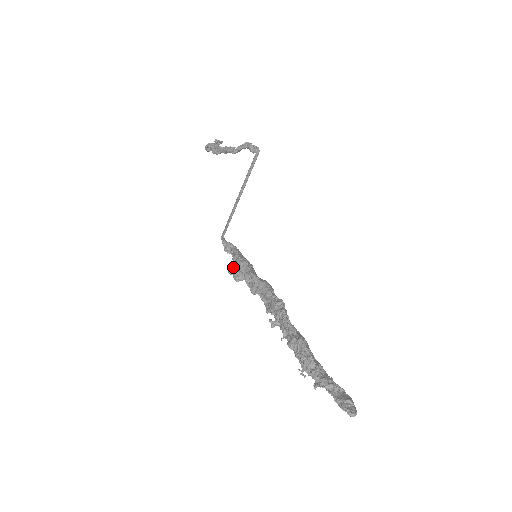
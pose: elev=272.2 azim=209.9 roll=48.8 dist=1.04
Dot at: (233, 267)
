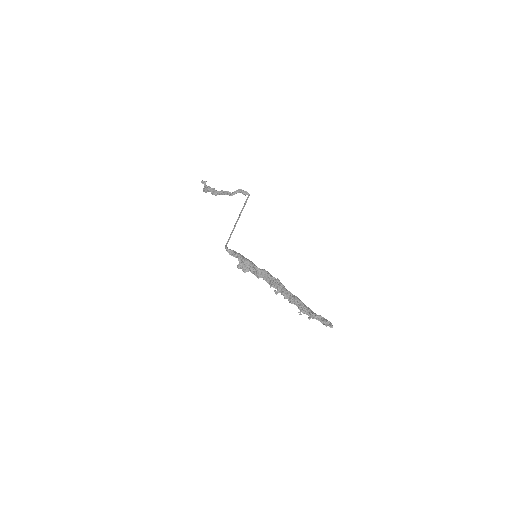
Dot at: (240, 264)
